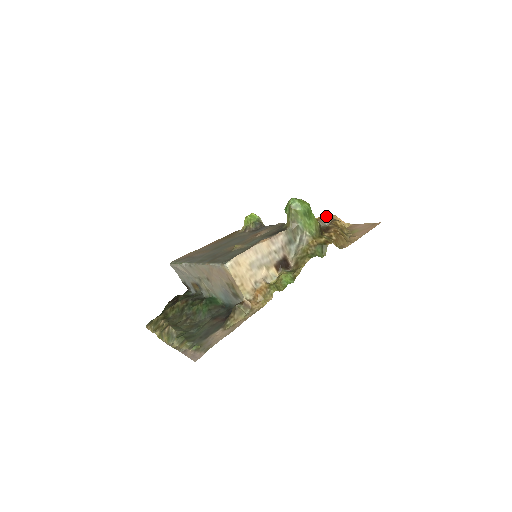
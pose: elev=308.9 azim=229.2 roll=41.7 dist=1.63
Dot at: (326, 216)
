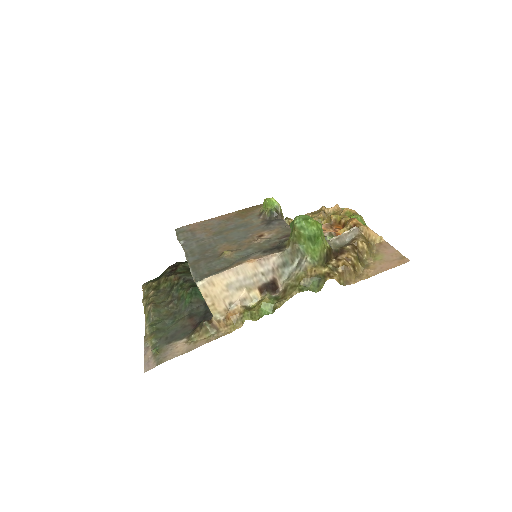
Dot at: (351, 229)
